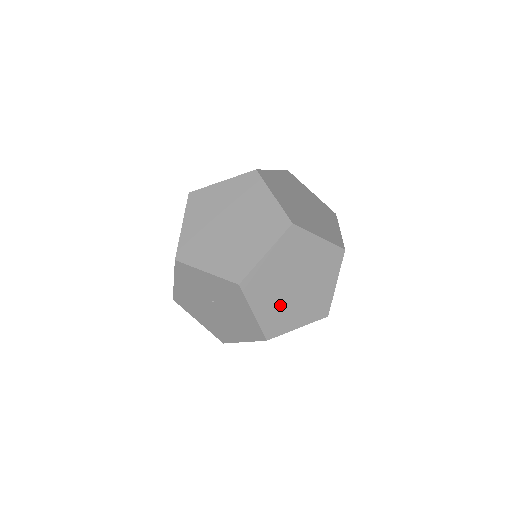
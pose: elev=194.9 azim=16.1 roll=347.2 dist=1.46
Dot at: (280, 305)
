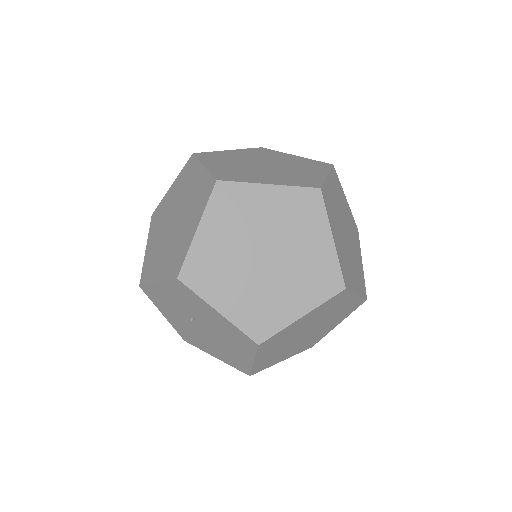
Dot at: (254, 291)
